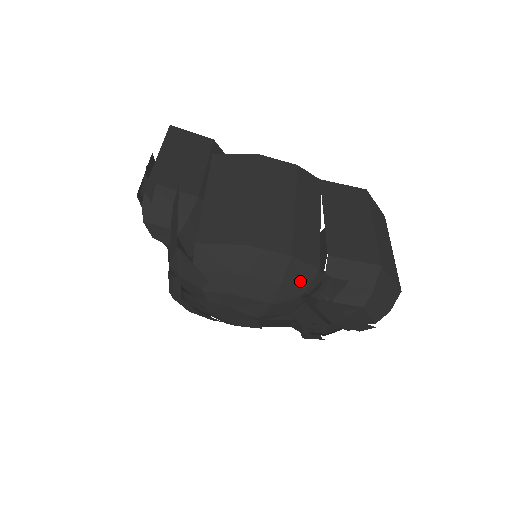
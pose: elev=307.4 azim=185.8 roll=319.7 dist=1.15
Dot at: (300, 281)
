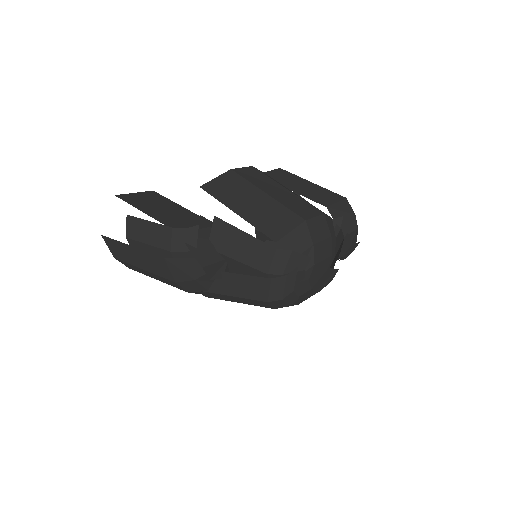
Dot at: (332, 230)
